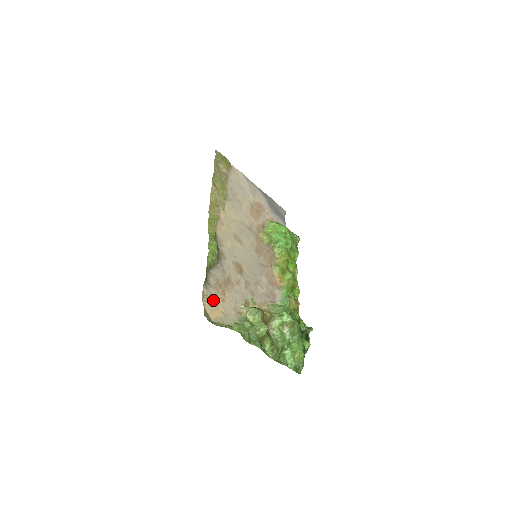
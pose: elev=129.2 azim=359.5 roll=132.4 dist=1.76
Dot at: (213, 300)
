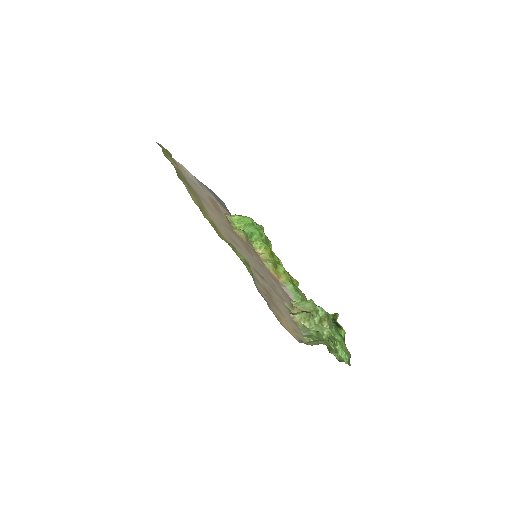
Dot at: (281, 319)
